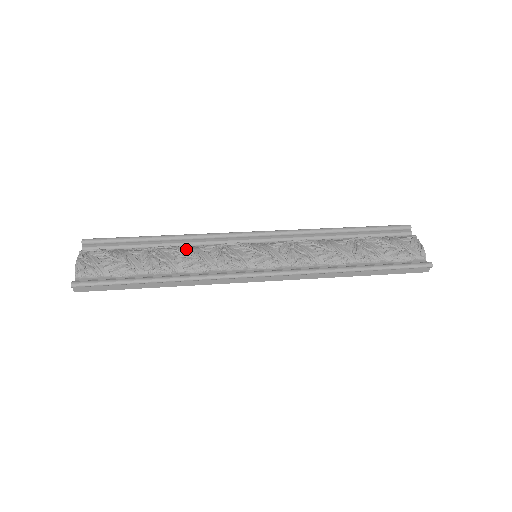
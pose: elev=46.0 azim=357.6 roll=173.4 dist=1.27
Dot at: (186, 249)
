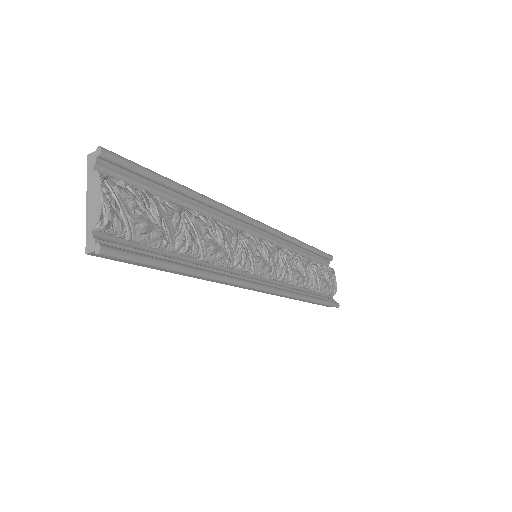
Dot at: (214, 227)
